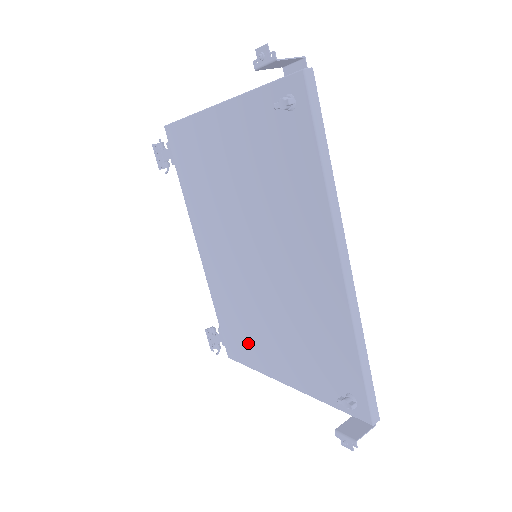
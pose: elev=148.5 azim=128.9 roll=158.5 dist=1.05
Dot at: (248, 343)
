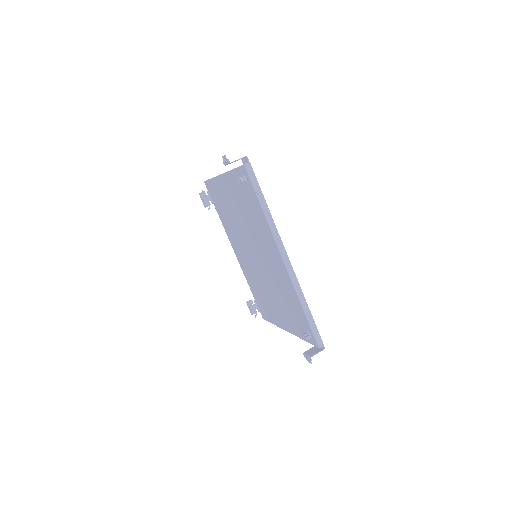
Dot at: (267, 308)
